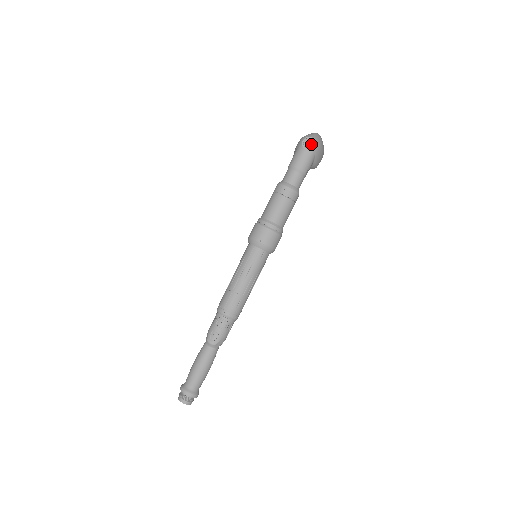
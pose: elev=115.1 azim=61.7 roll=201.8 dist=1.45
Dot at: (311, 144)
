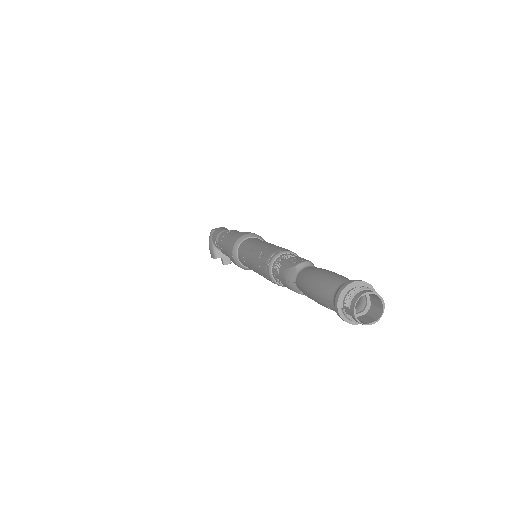
Dot at: occluded
